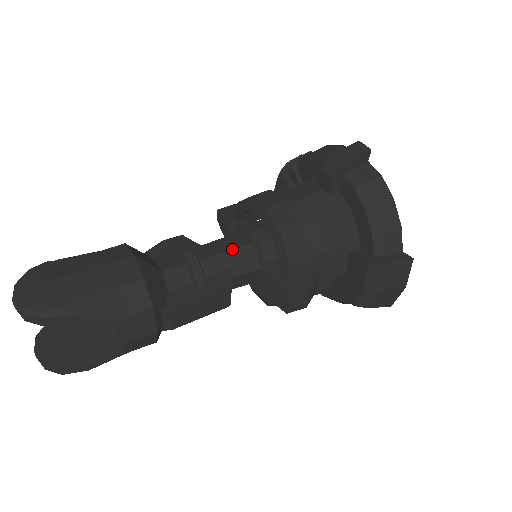
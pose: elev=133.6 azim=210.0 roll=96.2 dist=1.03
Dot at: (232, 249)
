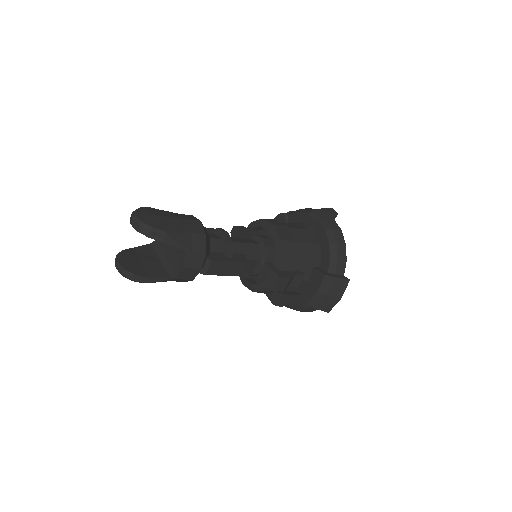
Dot at: (248, 243)
